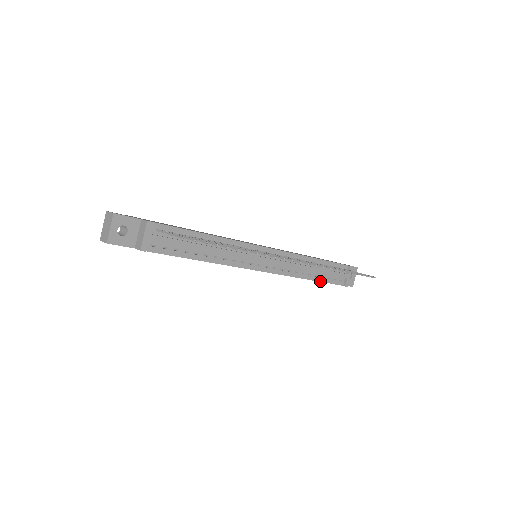
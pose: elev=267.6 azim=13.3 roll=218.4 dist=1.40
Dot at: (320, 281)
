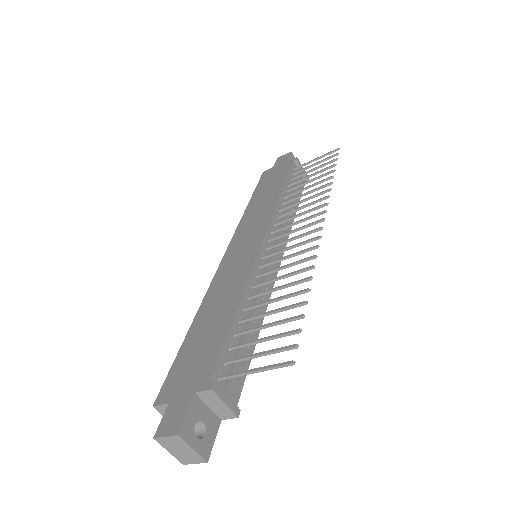
Dot at: occluded
